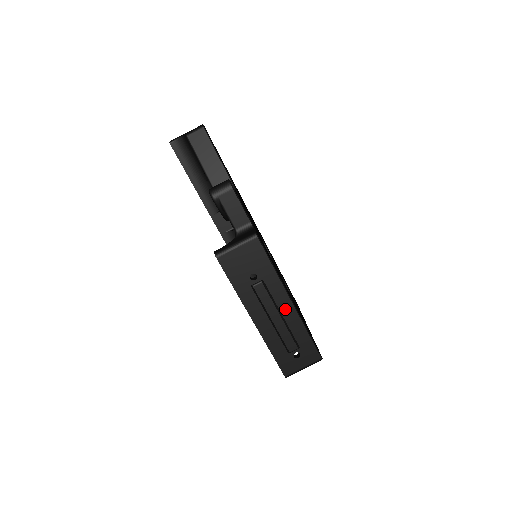
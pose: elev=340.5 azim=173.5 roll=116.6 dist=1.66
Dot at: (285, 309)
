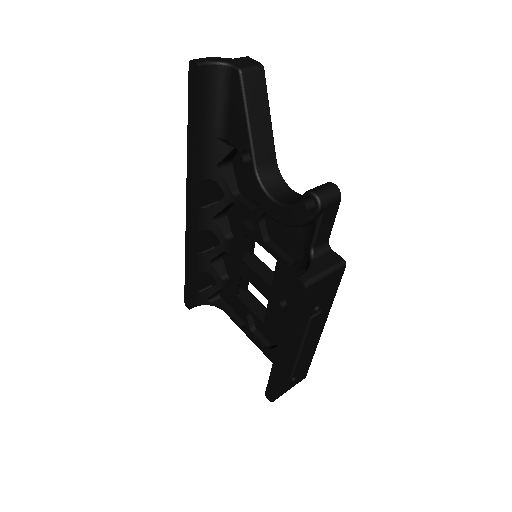
Dot at: (315, 337)
